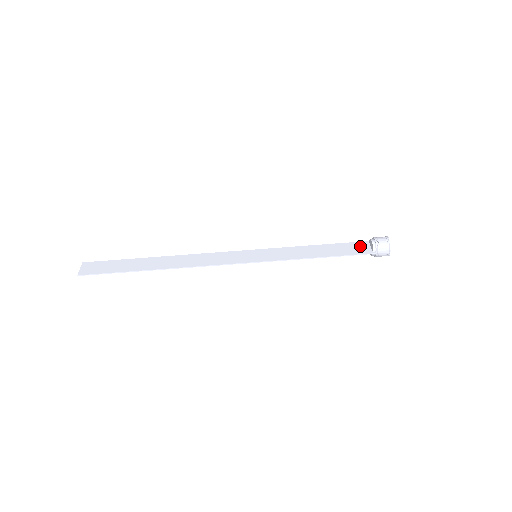
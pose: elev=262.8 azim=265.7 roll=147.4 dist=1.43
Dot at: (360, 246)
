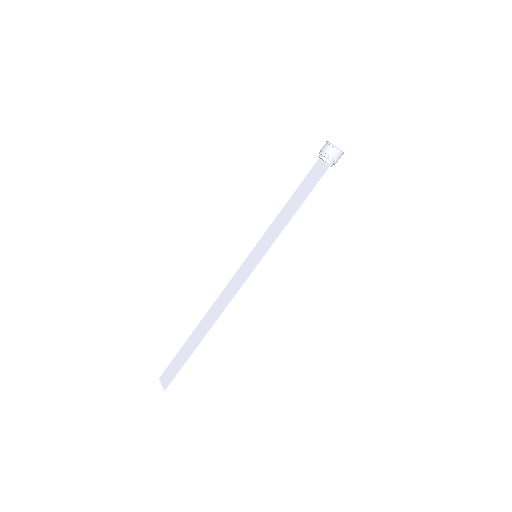
Dot at: (317, 169)
